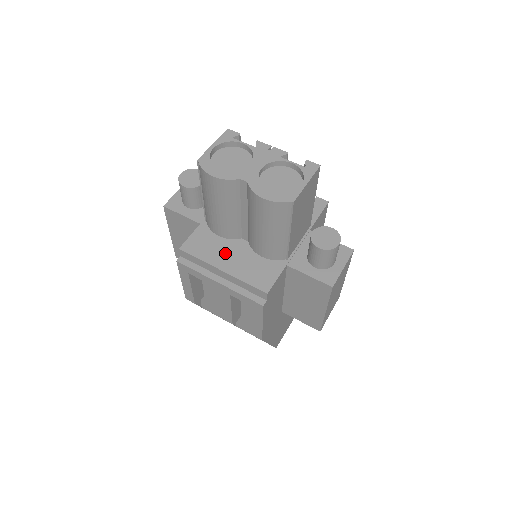
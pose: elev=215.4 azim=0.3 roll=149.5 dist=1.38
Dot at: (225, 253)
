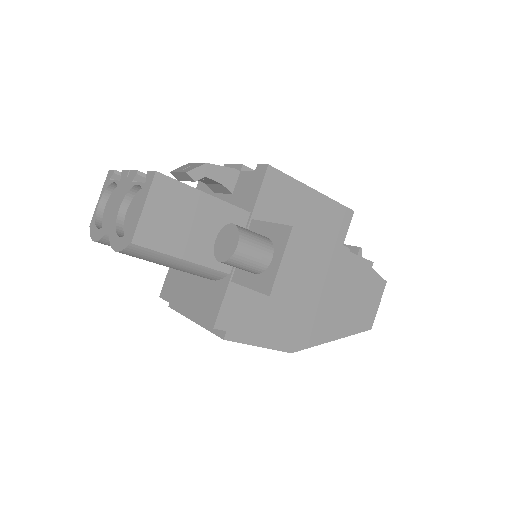
Dot at: (186, 288)
